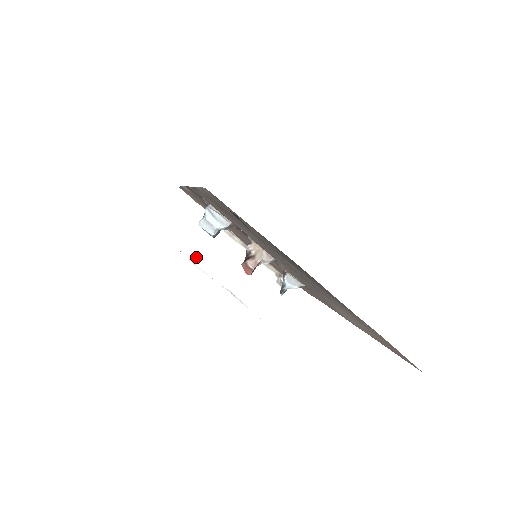
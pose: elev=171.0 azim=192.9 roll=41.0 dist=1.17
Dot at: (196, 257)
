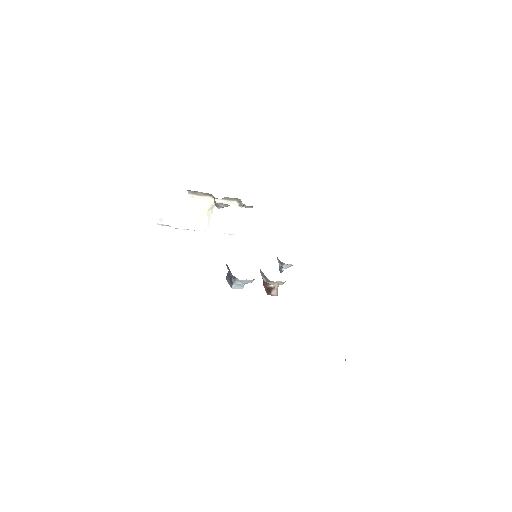
Dot at: (175, 224)
